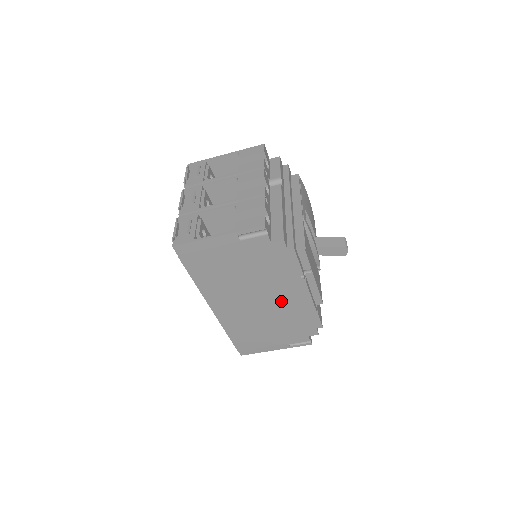
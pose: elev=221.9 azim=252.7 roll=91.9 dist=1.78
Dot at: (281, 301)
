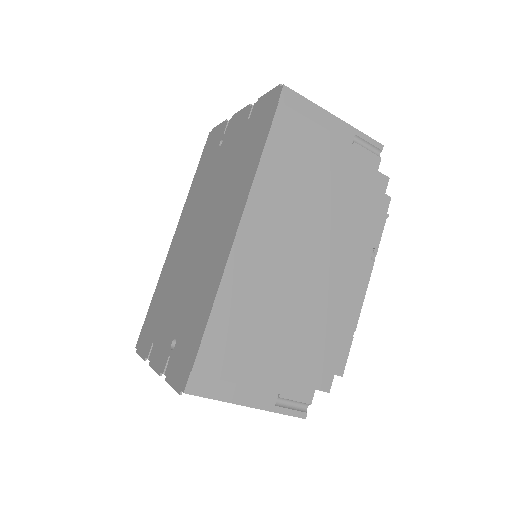
Dot at: (330, 280)
